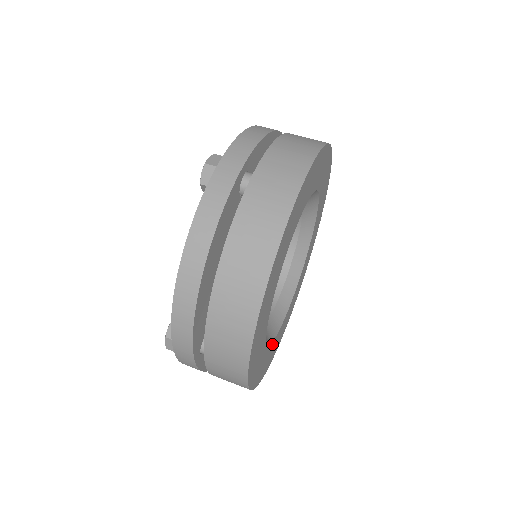
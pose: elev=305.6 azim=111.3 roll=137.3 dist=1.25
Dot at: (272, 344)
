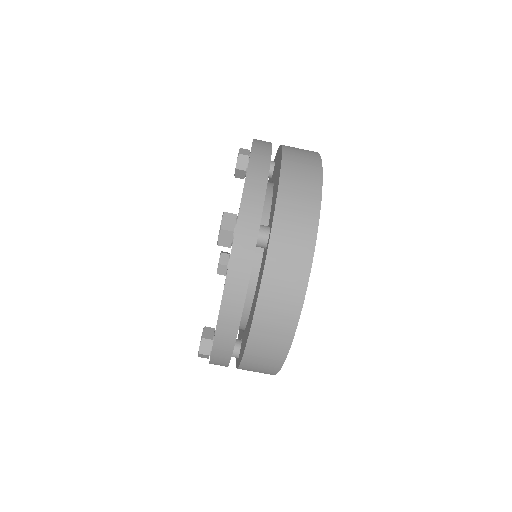
Dot at: occluded
